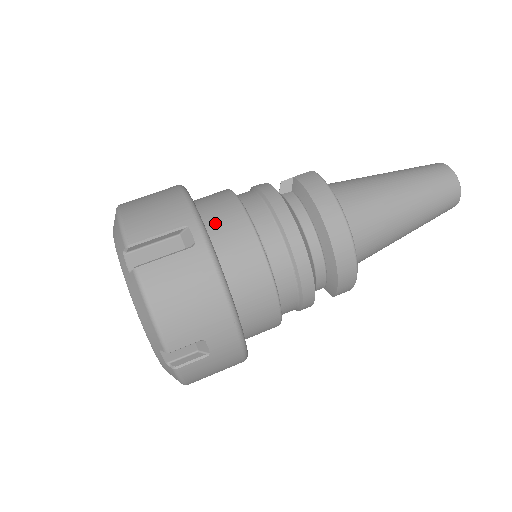
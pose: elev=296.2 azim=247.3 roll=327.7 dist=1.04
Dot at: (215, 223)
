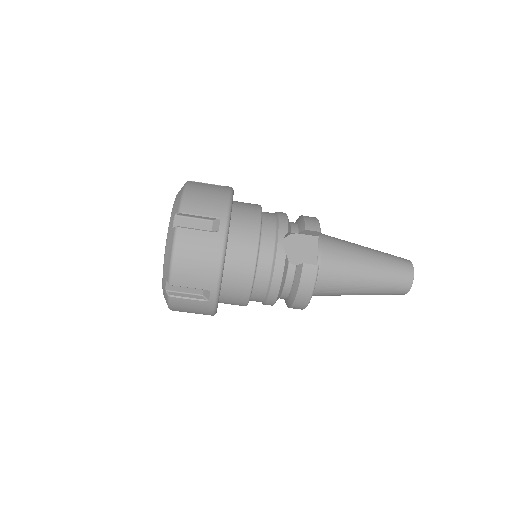
Dot at: (230, 281)
